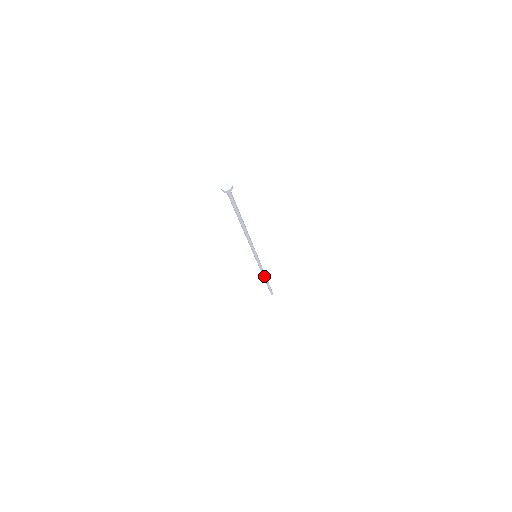
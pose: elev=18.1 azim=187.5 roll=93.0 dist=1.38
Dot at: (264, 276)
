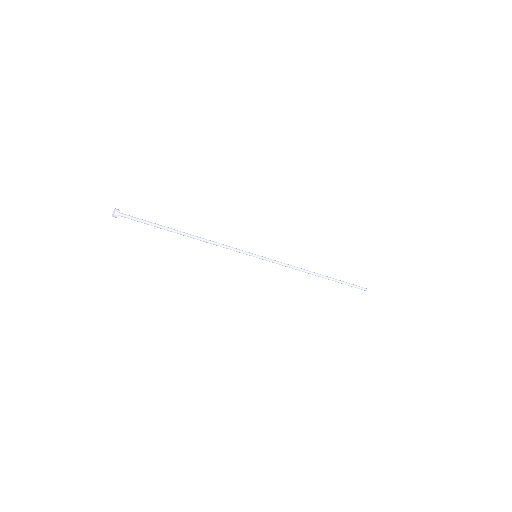
Dot at: occluded
